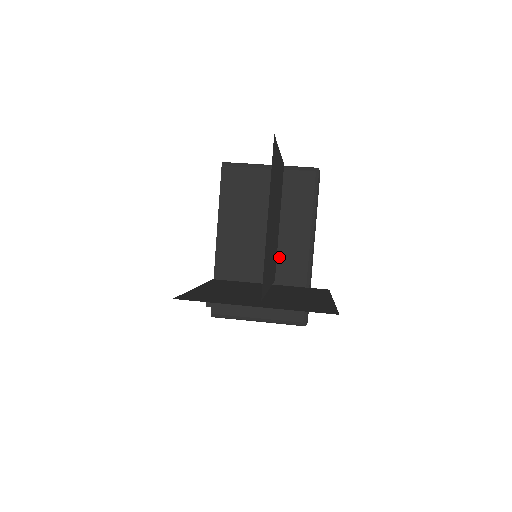
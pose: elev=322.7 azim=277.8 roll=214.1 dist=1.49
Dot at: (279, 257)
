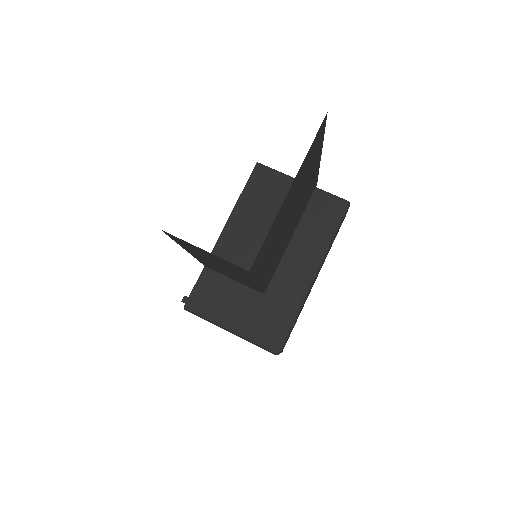
Dot at: (278, 273)
